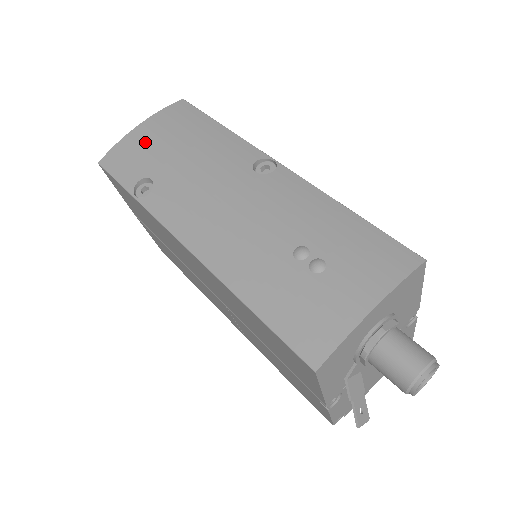
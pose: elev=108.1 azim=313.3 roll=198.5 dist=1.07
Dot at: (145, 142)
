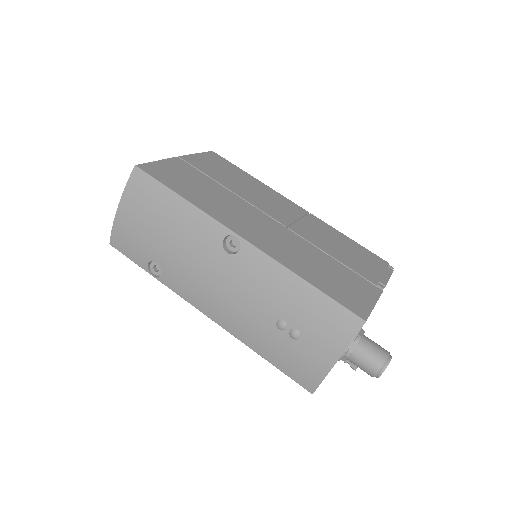
Dot at: (132, 227)
